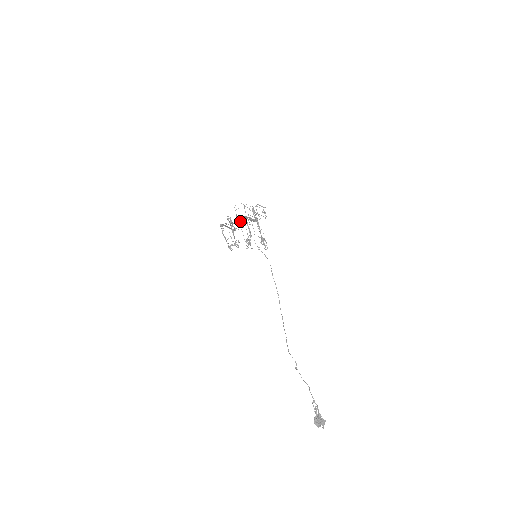
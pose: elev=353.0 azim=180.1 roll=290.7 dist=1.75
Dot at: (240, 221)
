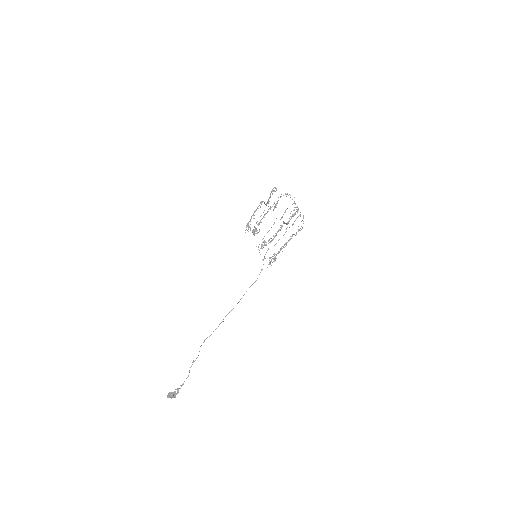
Dot at: occluded
